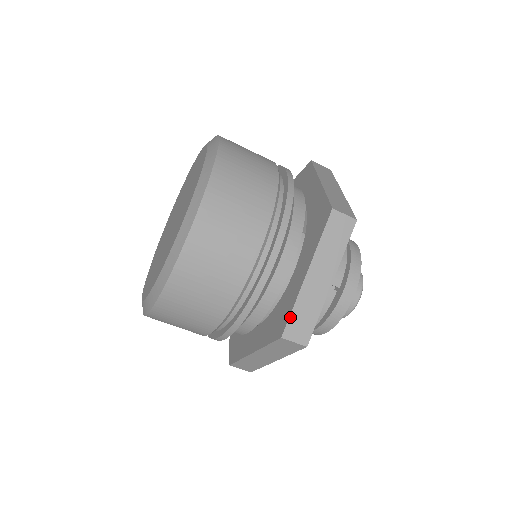
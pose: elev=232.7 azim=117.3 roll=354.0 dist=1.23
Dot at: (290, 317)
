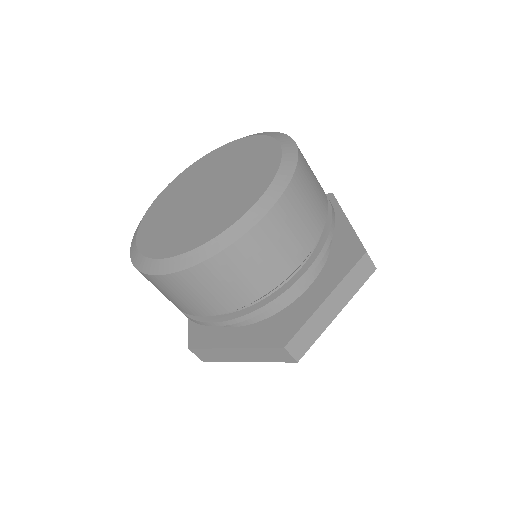
Dot at: (298, 332)
